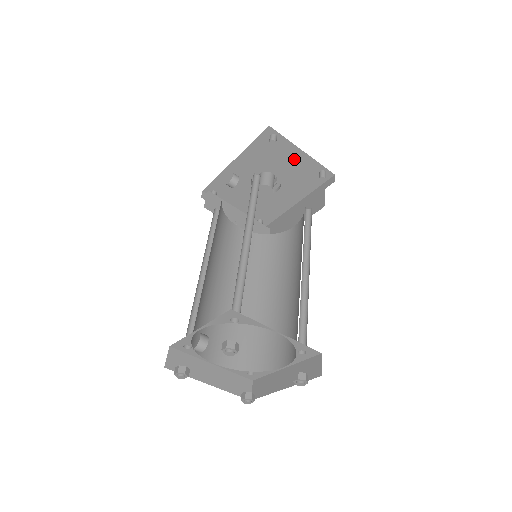
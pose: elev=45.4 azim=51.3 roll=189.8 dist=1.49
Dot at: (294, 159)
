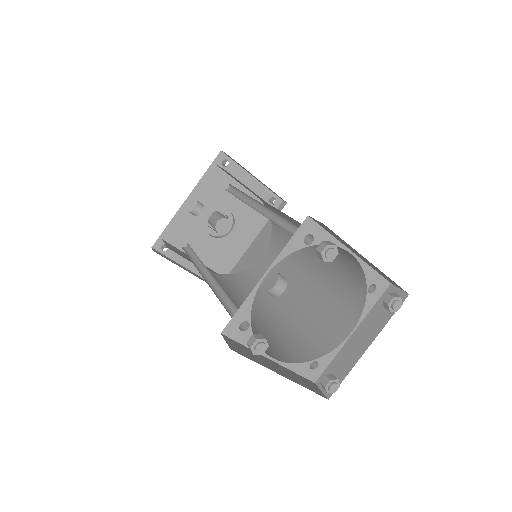
Dot at: (245, 188)
